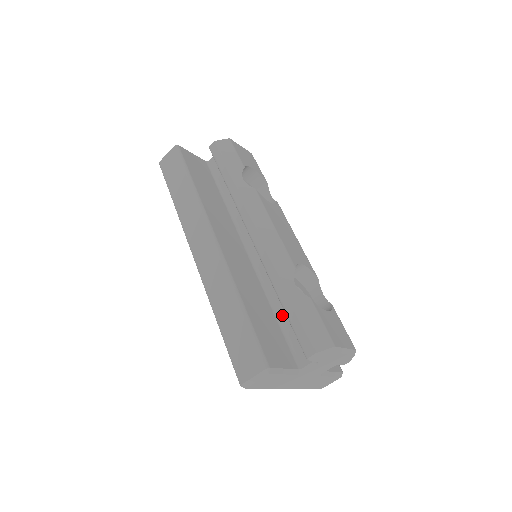
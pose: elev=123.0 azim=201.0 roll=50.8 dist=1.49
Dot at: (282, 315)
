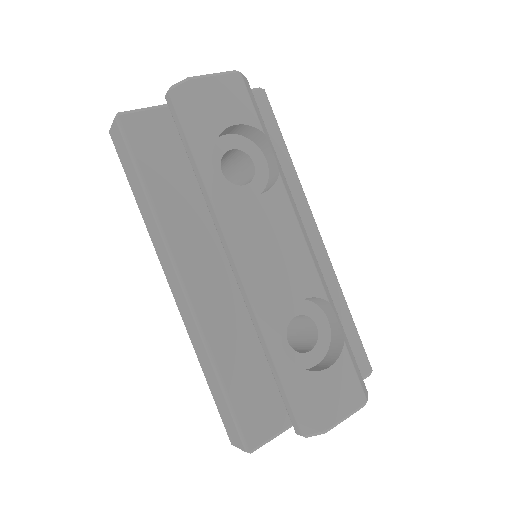
Dot at: occluded
